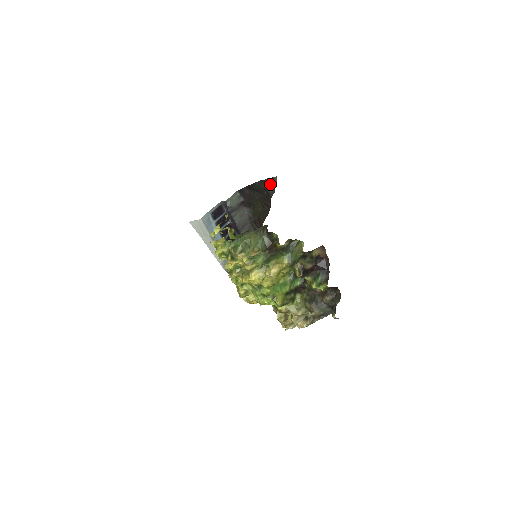
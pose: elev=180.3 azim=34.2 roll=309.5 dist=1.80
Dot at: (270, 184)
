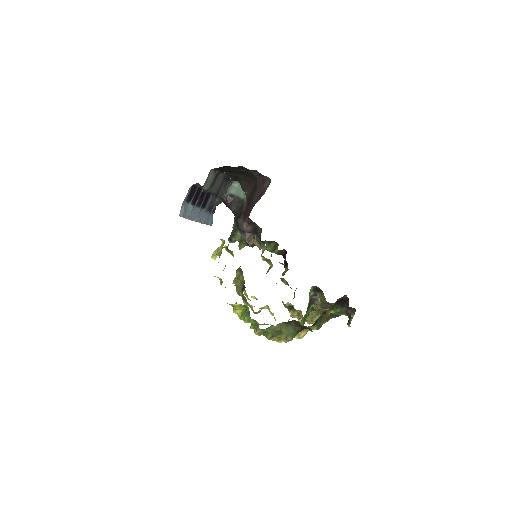
Dot at: (257, 172)
